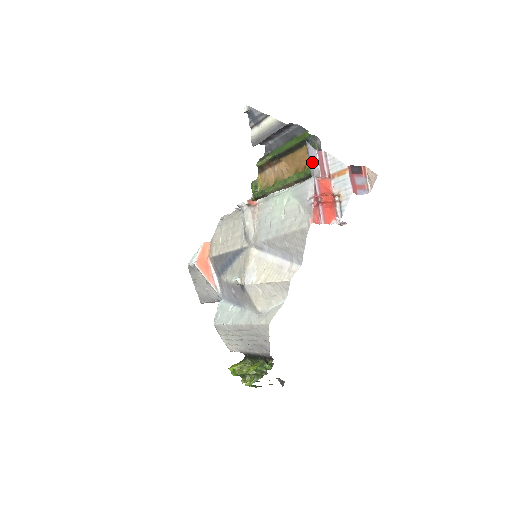
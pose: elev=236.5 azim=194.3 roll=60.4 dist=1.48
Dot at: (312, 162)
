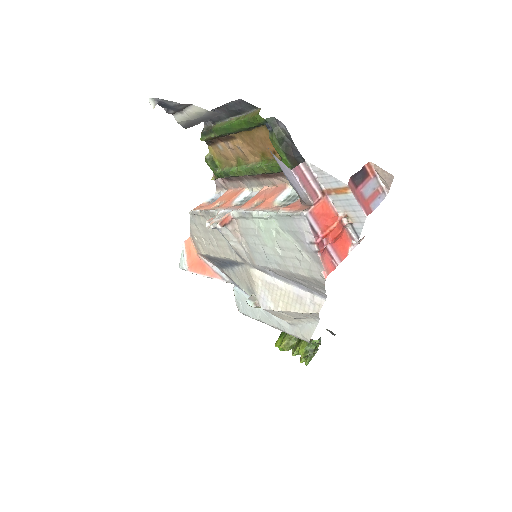
Dot at: (290, 180)
